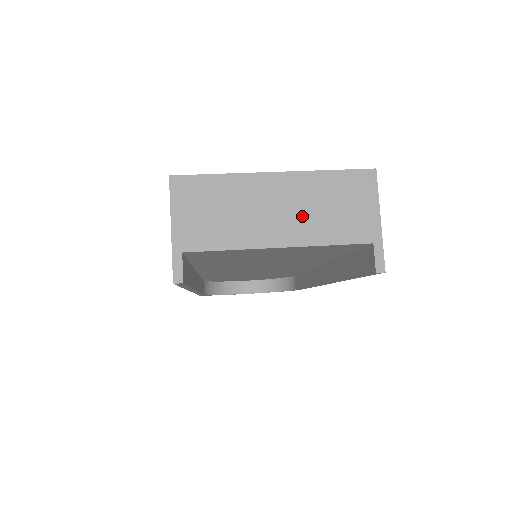
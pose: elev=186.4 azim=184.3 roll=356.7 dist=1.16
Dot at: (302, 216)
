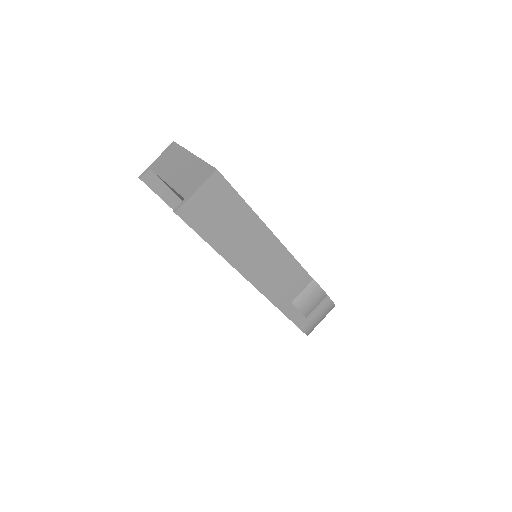
Dot at: (182, 175)
